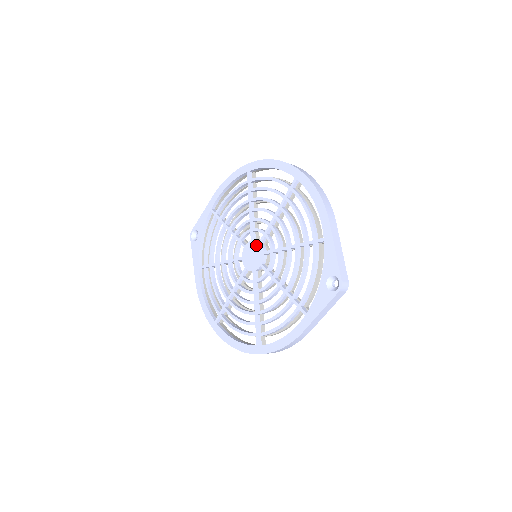
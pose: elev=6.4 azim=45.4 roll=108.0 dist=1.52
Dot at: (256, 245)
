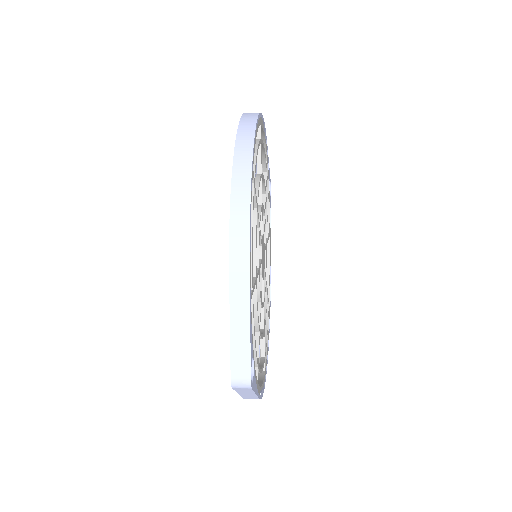
Dot at: occluded
